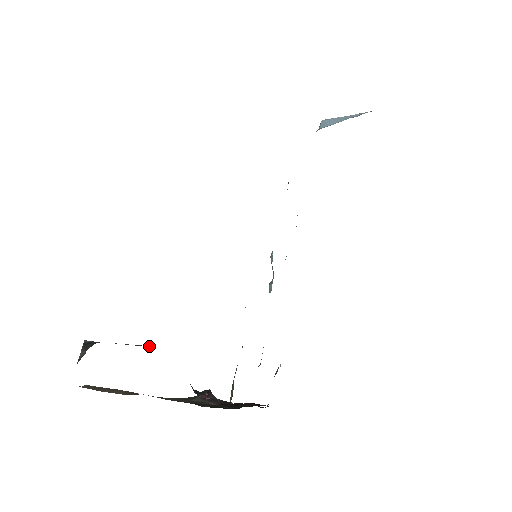
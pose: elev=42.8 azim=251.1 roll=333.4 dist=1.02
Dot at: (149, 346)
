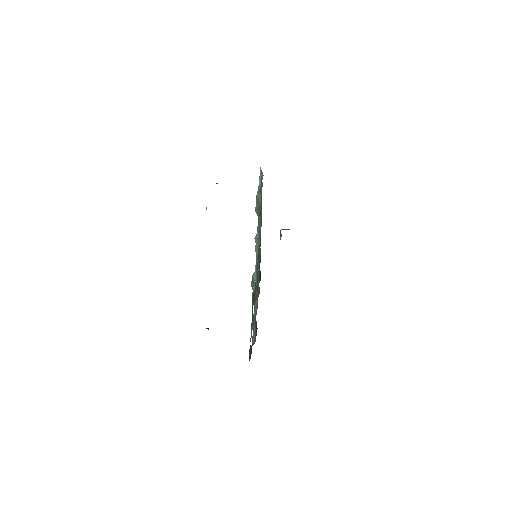
Dot at: occluded
